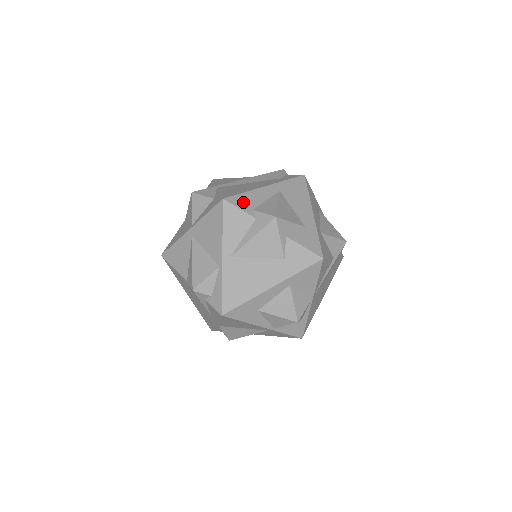
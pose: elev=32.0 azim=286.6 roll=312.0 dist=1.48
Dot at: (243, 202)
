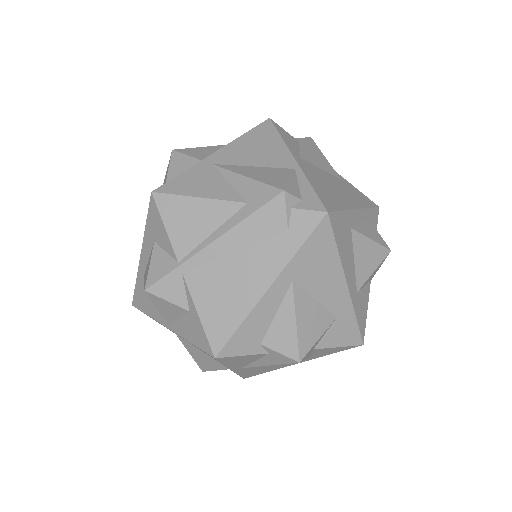
Dot at: (244, 342)
